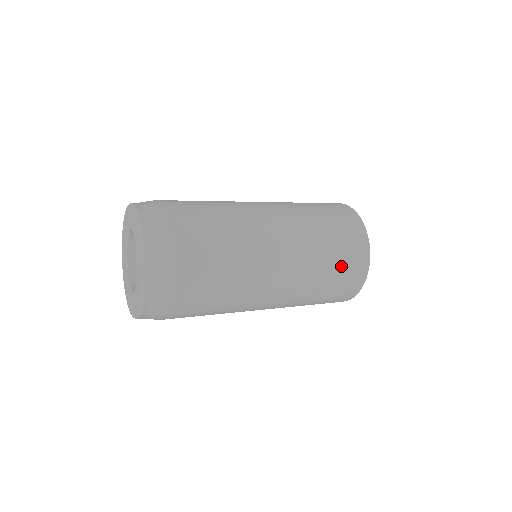
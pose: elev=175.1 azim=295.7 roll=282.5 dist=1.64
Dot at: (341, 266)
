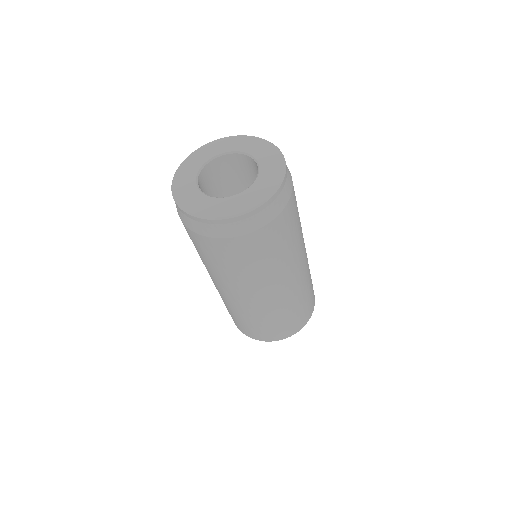
Dot at: (297, 316)
